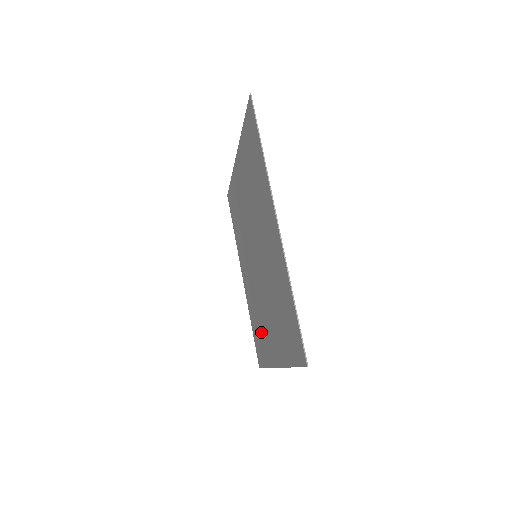
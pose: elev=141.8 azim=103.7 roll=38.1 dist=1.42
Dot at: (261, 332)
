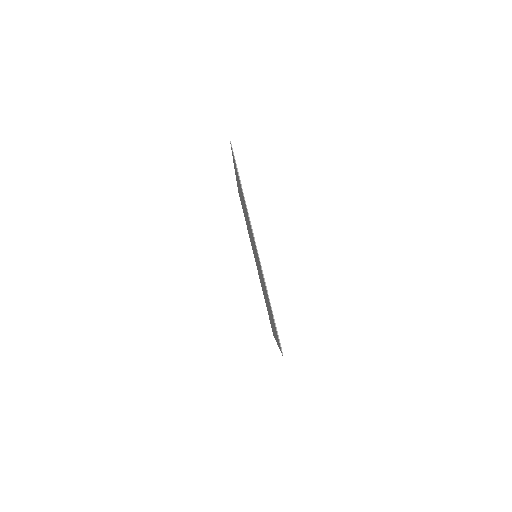
Dot at: (247, 227)
